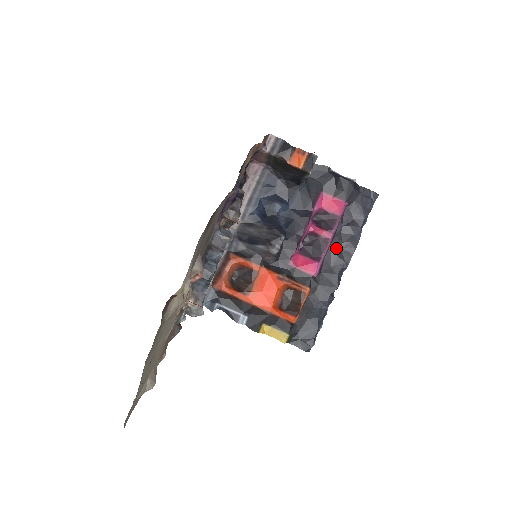
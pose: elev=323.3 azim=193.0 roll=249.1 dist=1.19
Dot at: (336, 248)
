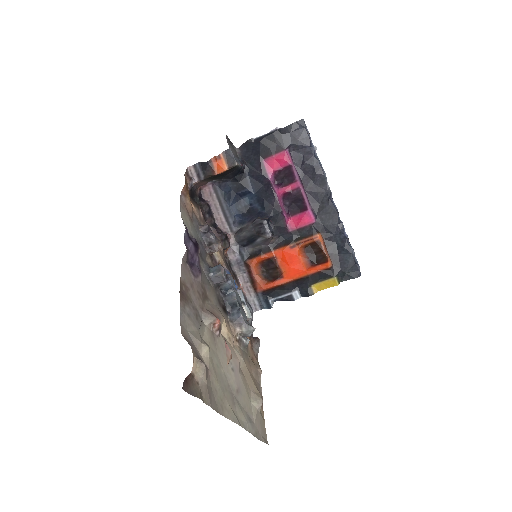
Dot at: (311, 188)
